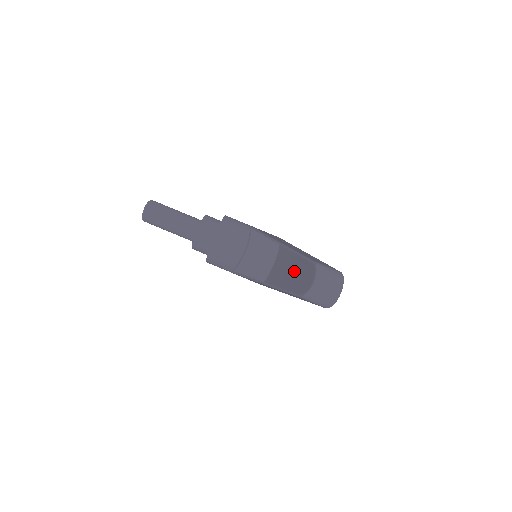
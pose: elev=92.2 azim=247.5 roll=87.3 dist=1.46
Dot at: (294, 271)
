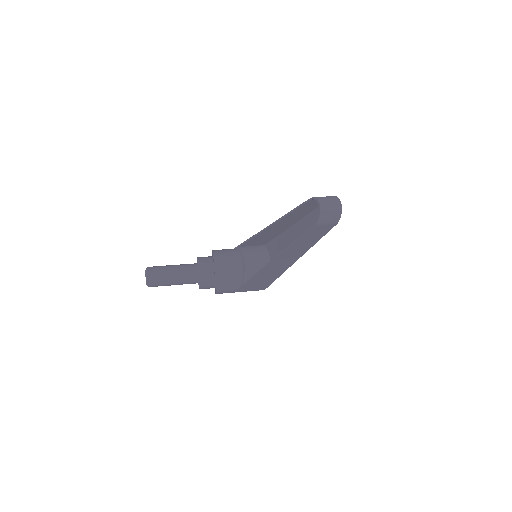
Dot at: occluded
